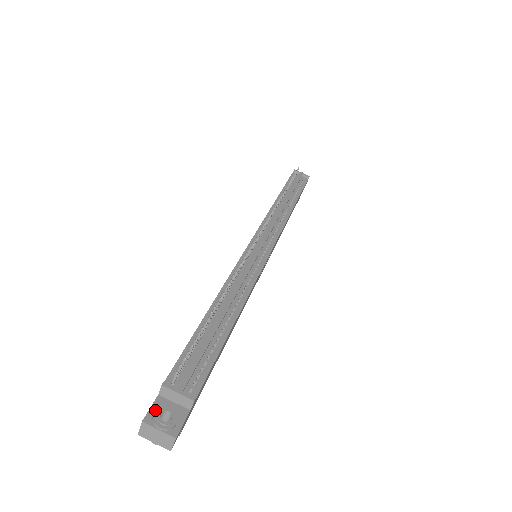
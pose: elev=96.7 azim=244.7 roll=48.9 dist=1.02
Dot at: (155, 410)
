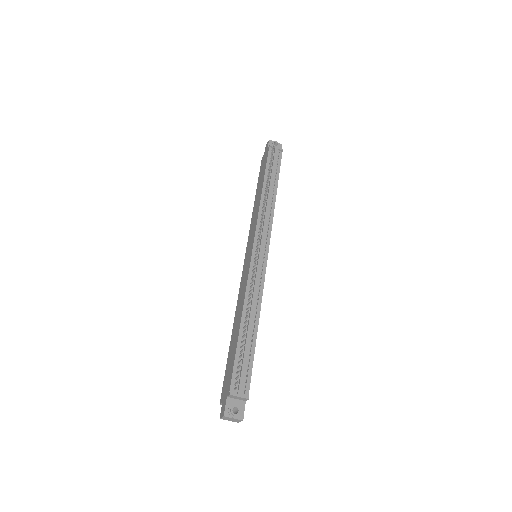
Dot at: (229, 408)
